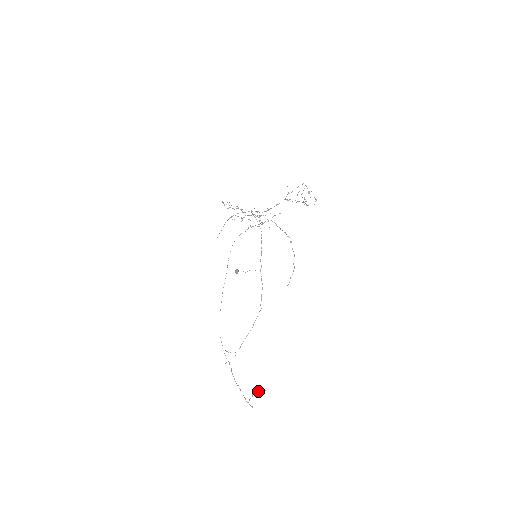
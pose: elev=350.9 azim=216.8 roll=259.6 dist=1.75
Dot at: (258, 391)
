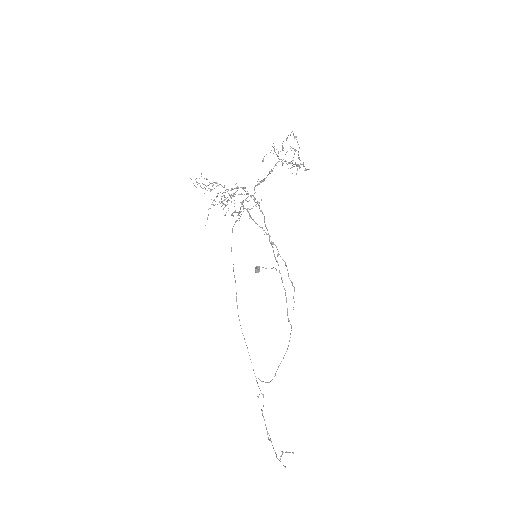
Dot at: occluded
